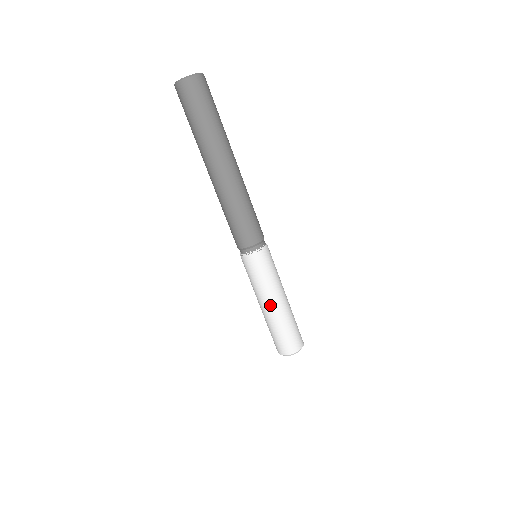
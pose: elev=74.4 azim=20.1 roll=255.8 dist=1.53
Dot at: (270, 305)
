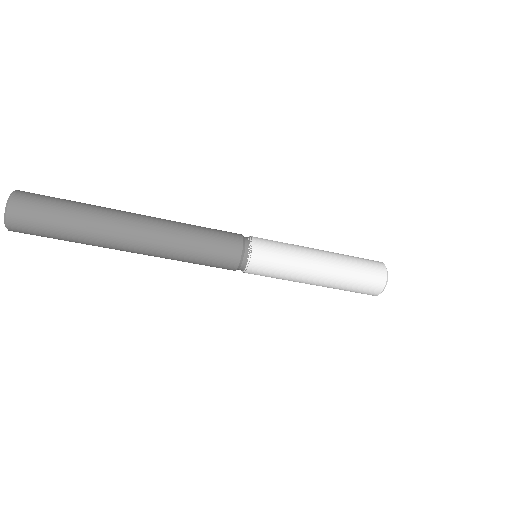
Dot at: (311, 284)
